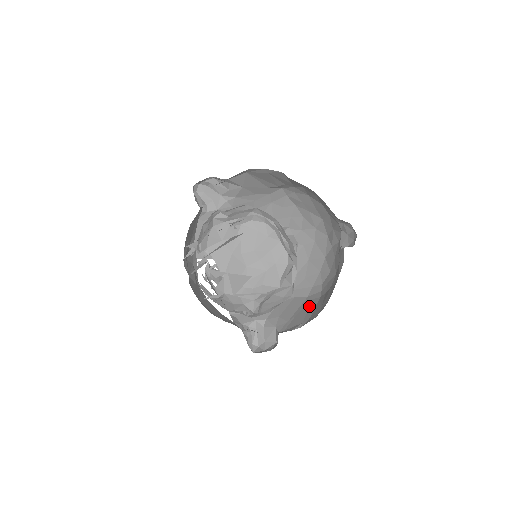
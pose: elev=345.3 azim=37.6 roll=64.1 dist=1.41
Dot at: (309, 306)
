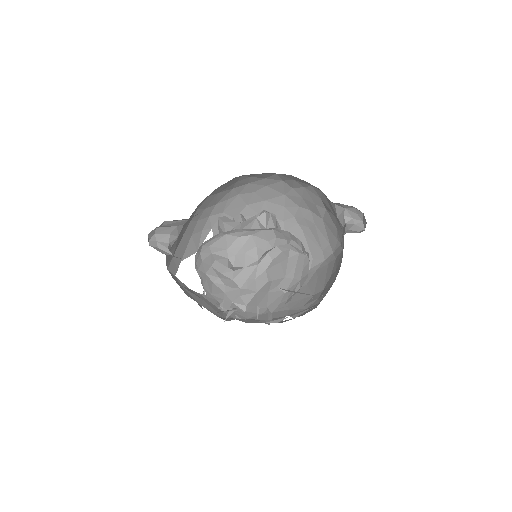
Dot at: occluded
